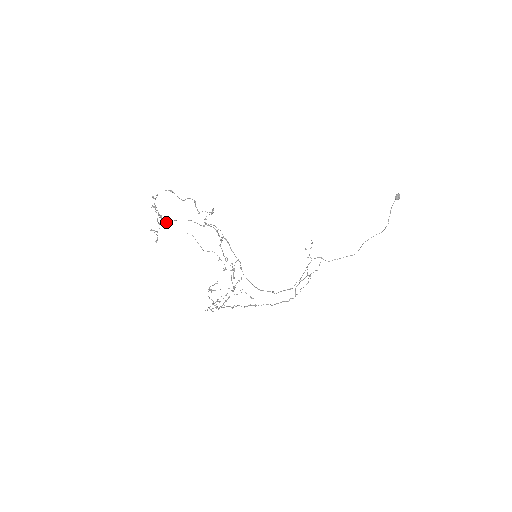
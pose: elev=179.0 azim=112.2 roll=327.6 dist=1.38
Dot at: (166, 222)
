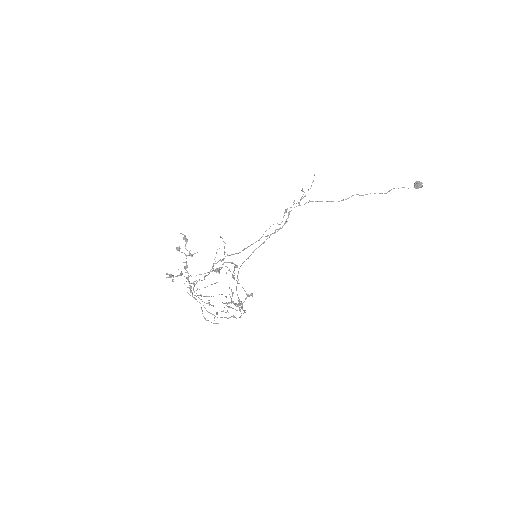
Dot at: (195, 299)
